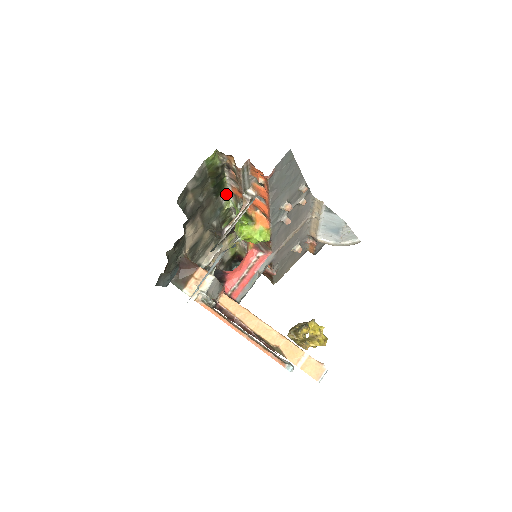
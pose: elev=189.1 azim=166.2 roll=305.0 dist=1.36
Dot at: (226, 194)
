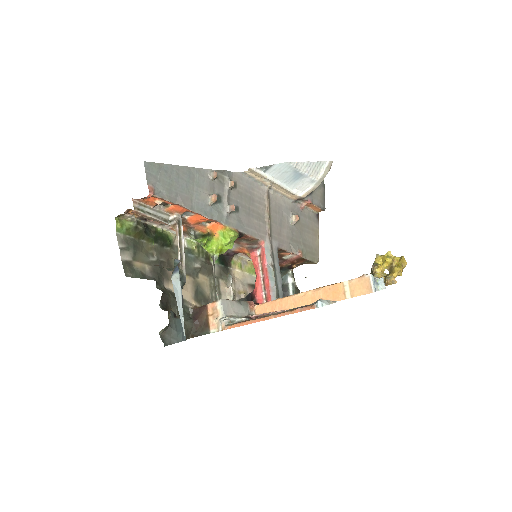
Dot at: occluded
